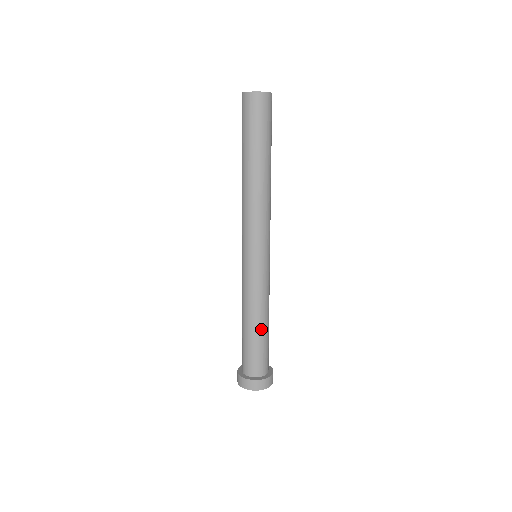
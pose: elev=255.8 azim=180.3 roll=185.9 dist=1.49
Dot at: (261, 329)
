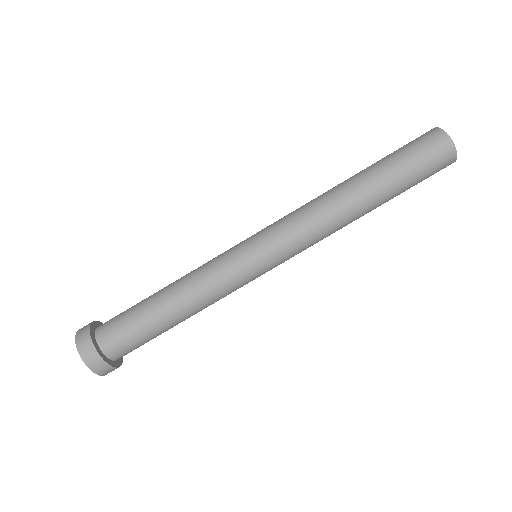
Dot at: (170, 317)
